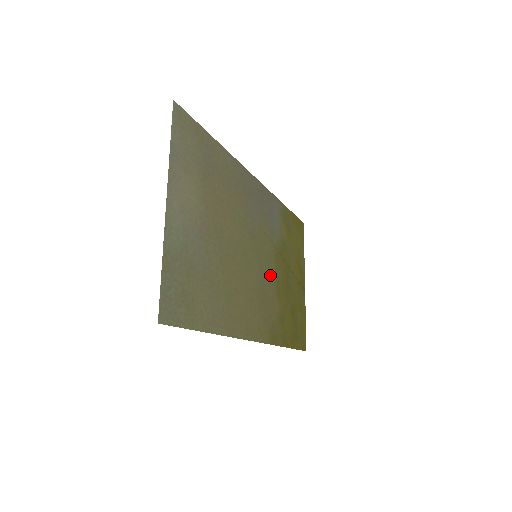
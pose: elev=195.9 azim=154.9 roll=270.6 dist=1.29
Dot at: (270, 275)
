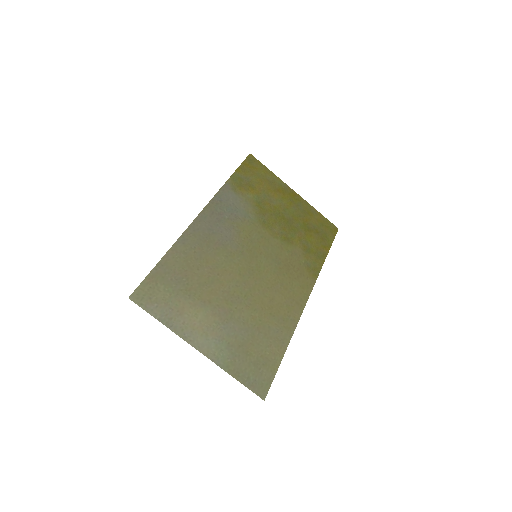
Dot at: (274, 244)
